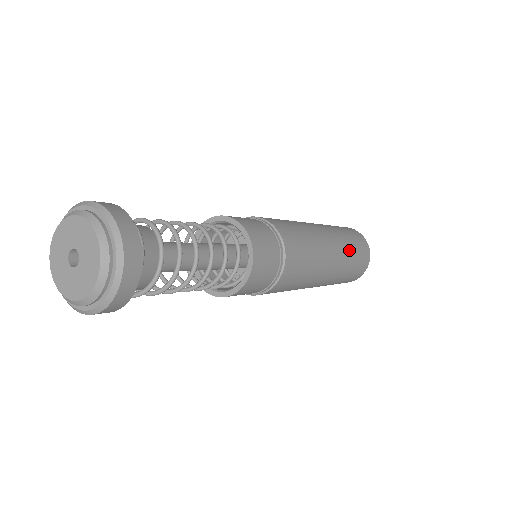
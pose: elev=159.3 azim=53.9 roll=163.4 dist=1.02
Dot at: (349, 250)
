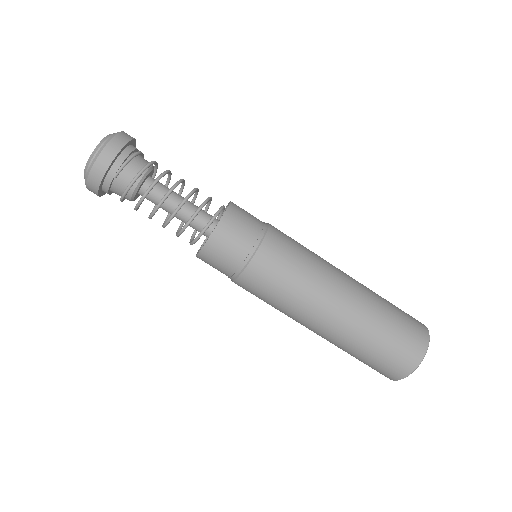
Dot at: (371, 329)
